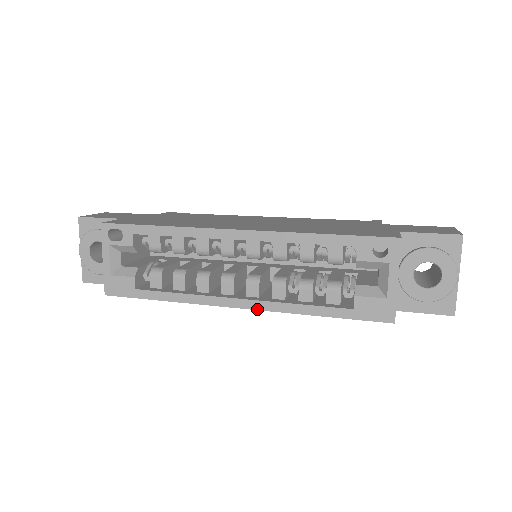
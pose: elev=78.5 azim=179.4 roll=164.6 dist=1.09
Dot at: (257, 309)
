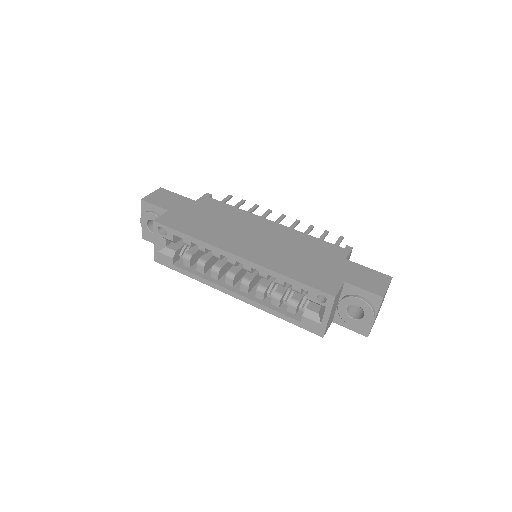
Dot at: occluded
